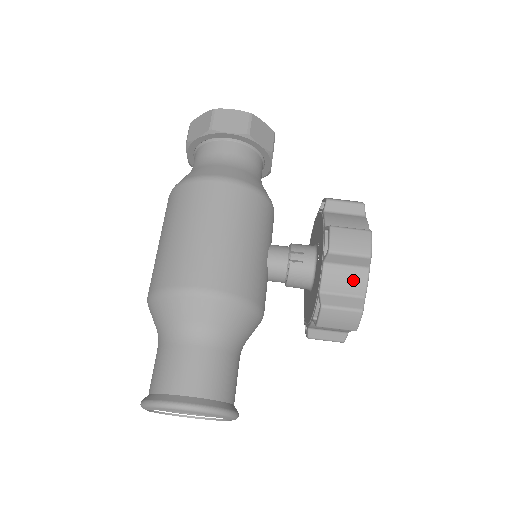
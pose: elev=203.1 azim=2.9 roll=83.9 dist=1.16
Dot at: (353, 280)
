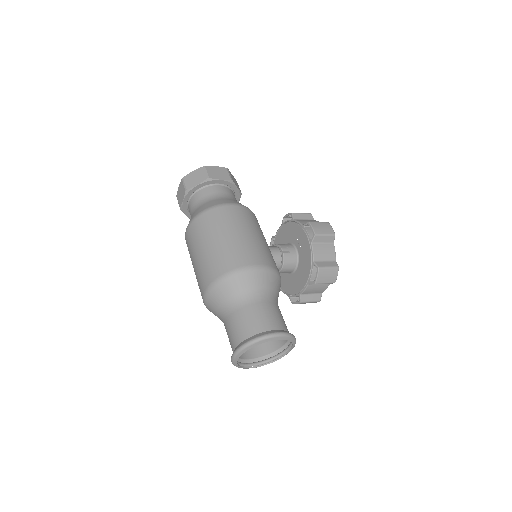
Dot at: (328, 251)
